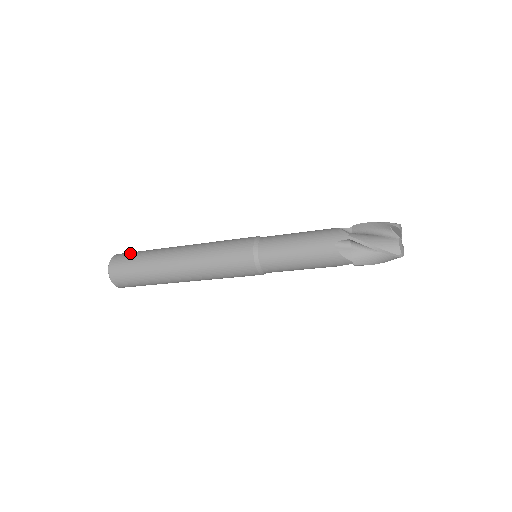
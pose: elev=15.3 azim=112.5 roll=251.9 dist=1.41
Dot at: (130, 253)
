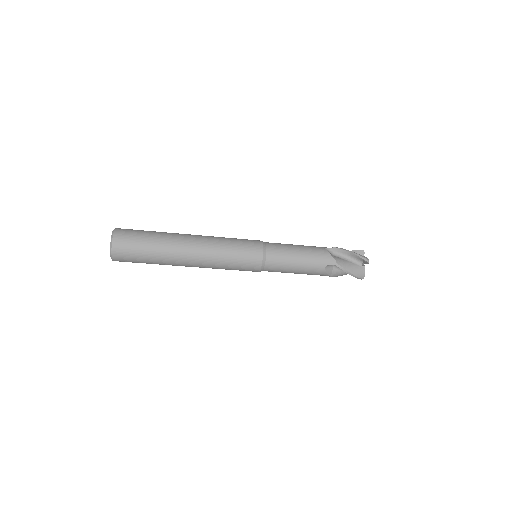
Dot at: occluded
